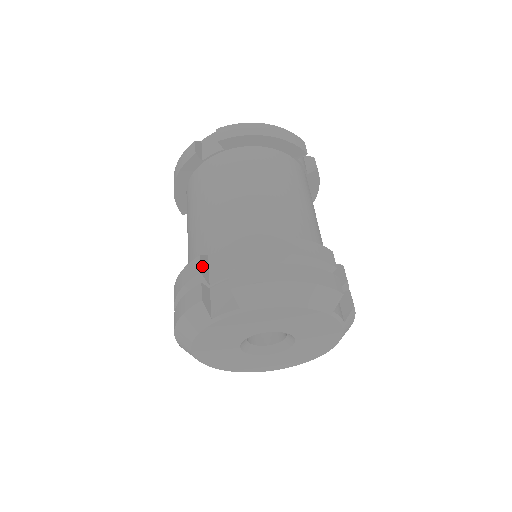
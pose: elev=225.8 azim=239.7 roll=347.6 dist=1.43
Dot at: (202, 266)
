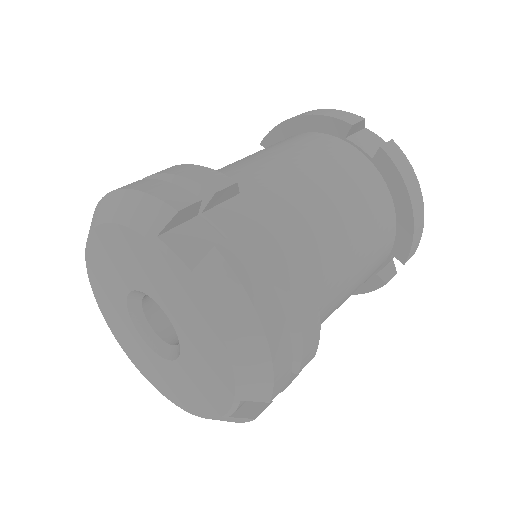
Dot at: occluded
